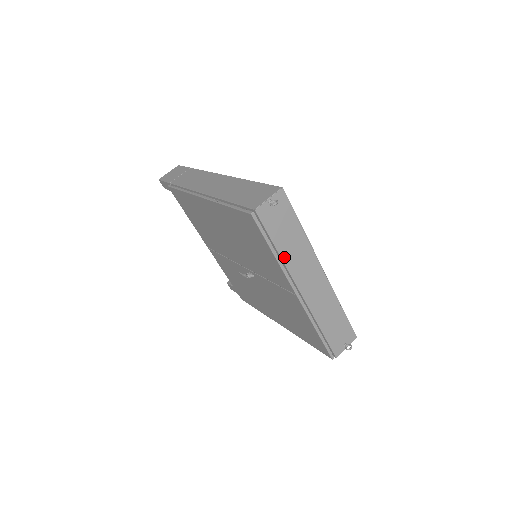
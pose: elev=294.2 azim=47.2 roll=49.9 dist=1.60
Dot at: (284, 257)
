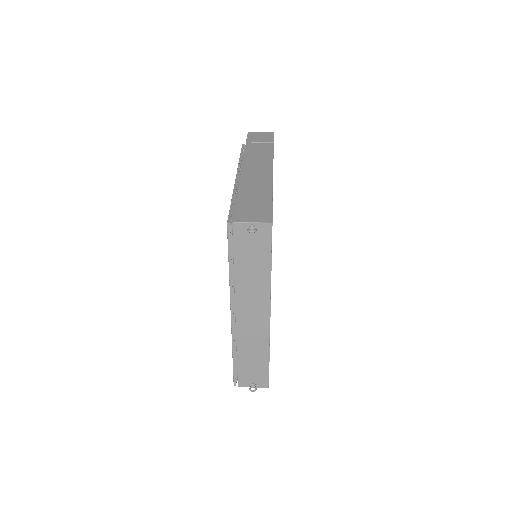
Dot at: (237, 278)
